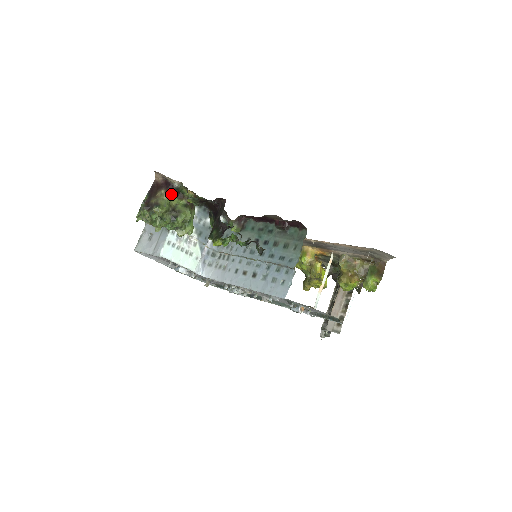
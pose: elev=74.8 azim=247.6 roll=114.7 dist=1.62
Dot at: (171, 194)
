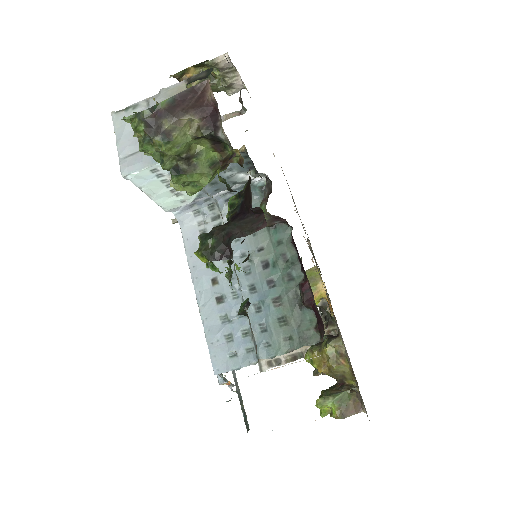
Dot at: (205, 136)
